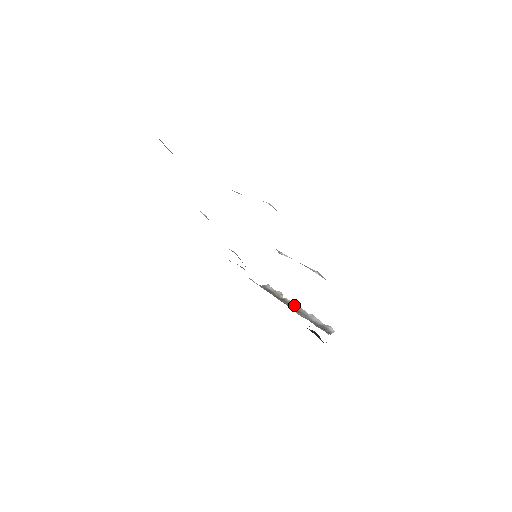
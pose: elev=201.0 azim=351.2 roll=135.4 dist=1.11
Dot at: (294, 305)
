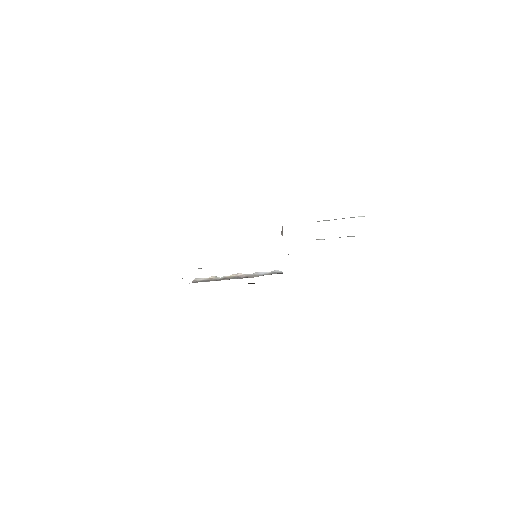
Dot at: (236, 276)
